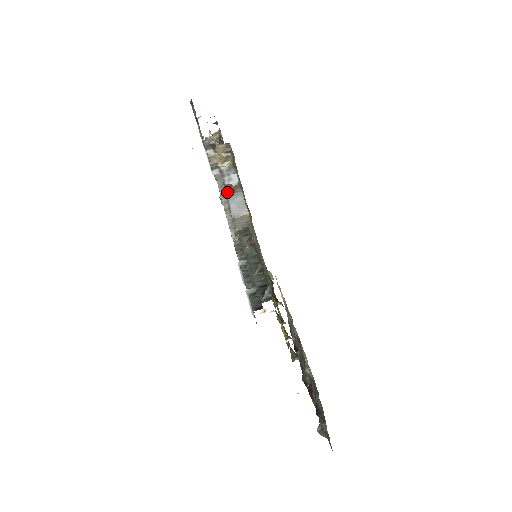
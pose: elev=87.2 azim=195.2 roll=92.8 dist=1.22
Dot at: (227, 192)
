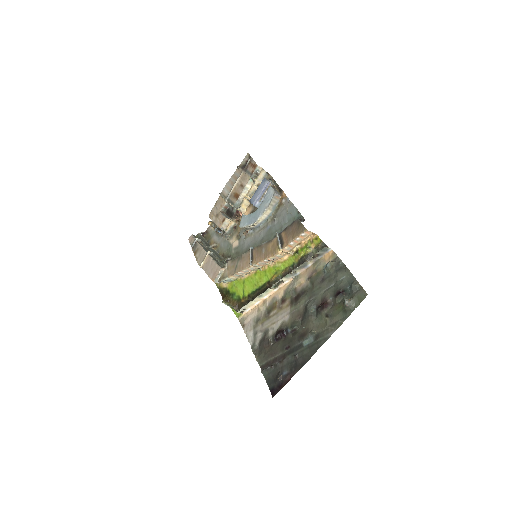
Dot at: (257, 199)
